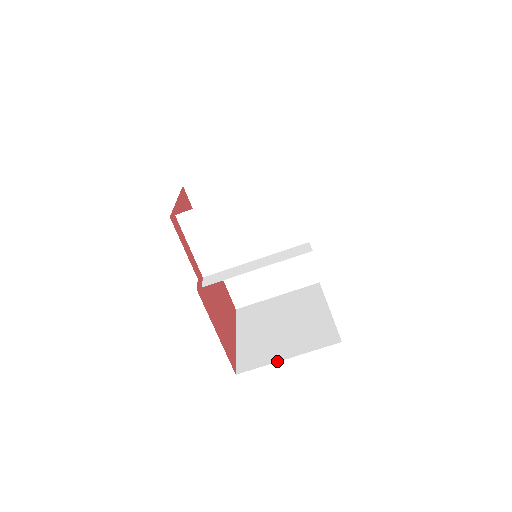
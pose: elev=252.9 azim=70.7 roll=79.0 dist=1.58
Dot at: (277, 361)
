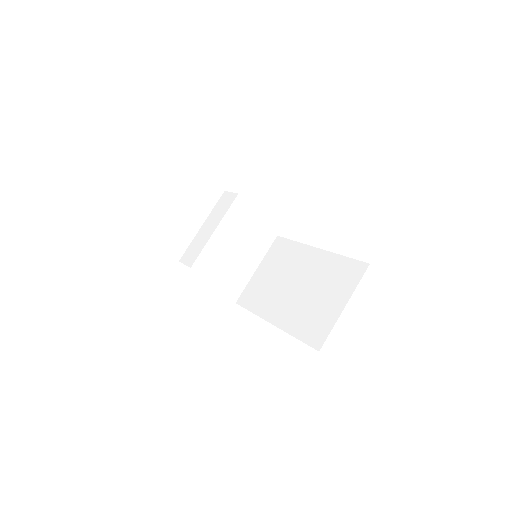
Dot at: occluded
